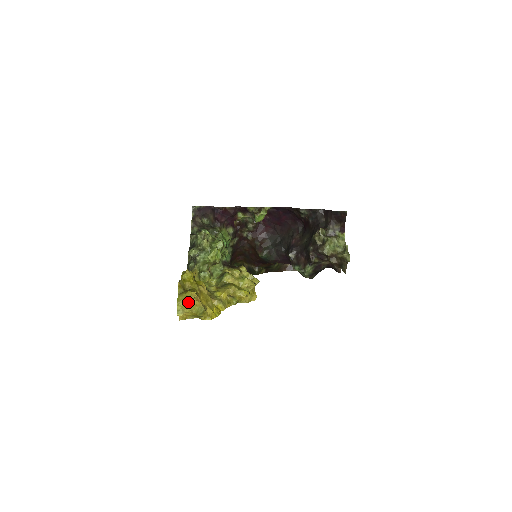
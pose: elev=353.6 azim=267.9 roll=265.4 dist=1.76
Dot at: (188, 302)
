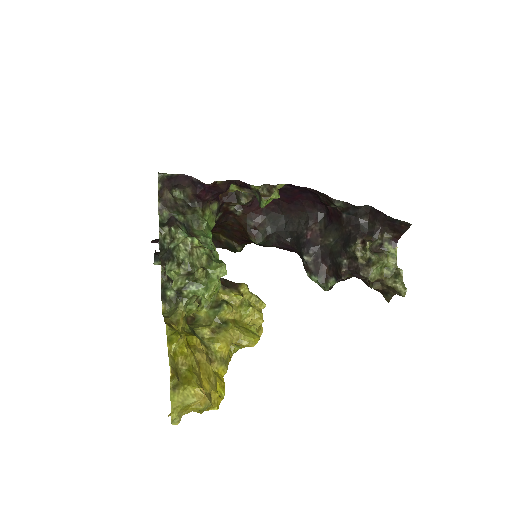
Dot at: (188, 404)
